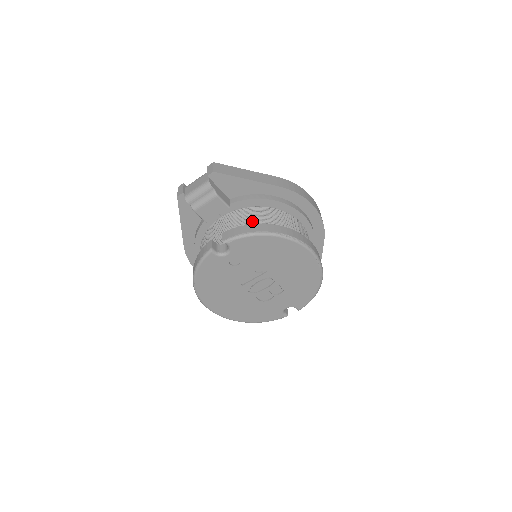
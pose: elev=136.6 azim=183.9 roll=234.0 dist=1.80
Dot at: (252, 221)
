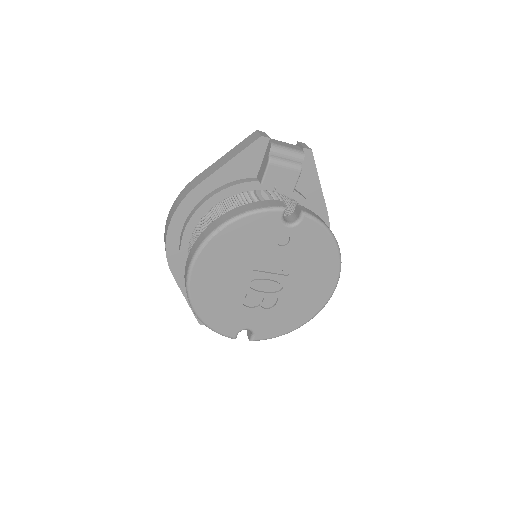
Dot at: occluded
